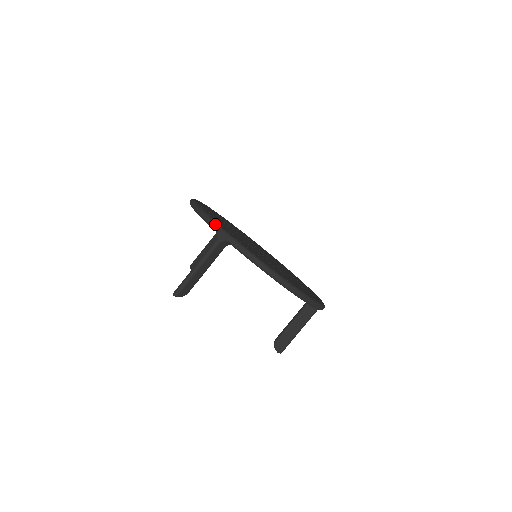
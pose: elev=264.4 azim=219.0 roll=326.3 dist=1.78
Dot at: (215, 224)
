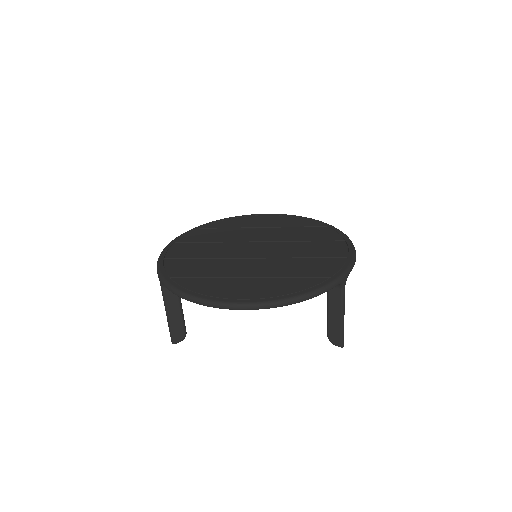
Dot at: (157, 269)
